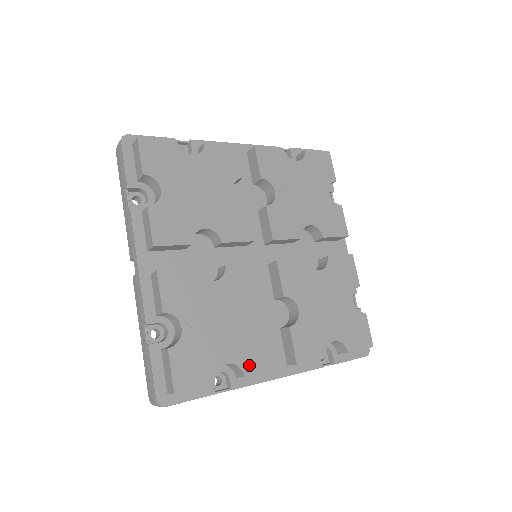
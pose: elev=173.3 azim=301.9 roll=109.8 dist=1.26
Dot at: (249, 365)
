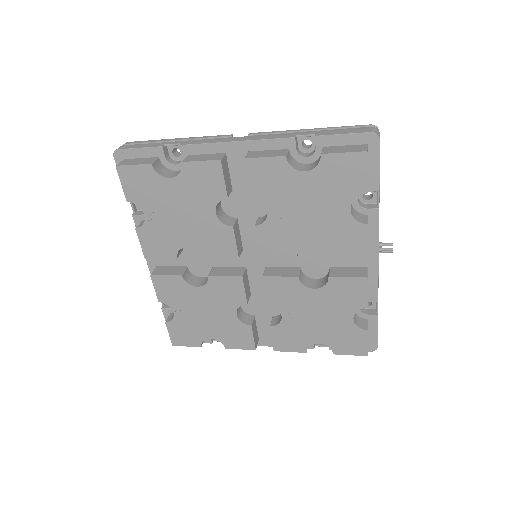
Dot at: (229, 343)
